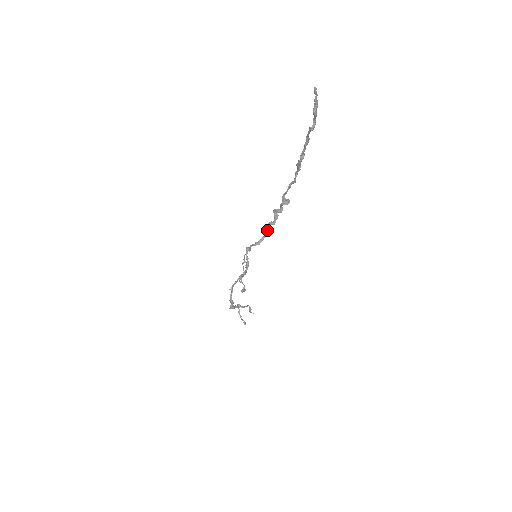
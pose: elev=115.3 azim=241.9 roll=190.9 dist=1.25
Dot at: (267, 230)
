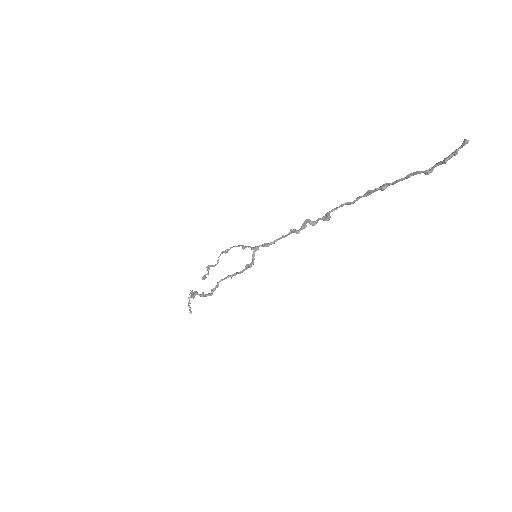
Dot at: occluded
